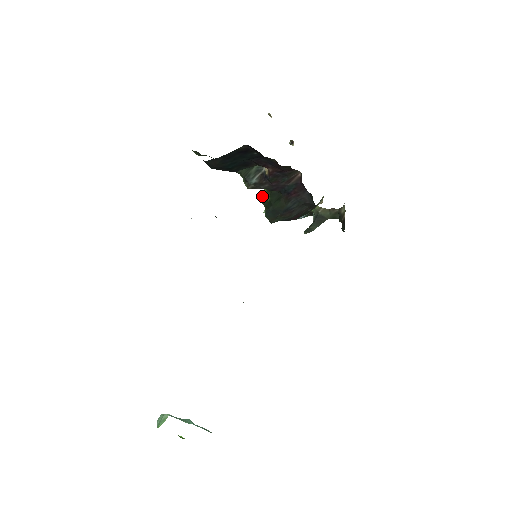
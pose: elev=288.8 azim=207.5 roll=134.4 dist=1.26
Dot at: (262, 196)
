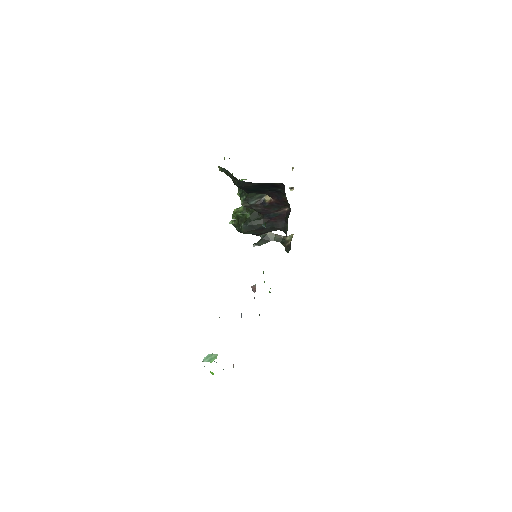
Dot at: (239, 212)
